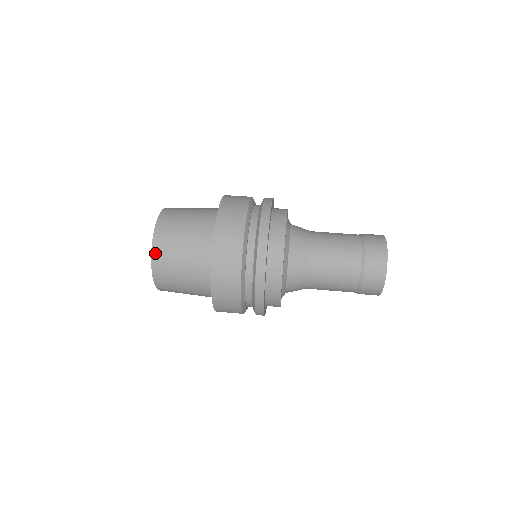
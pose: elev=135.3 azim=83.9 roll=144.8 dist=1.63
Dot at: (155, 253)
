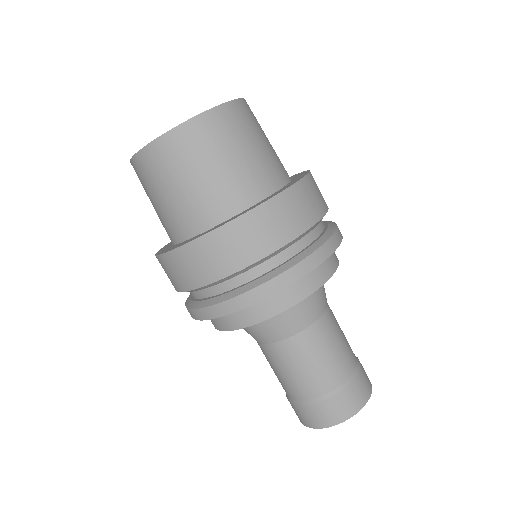
Dot at: occluded
